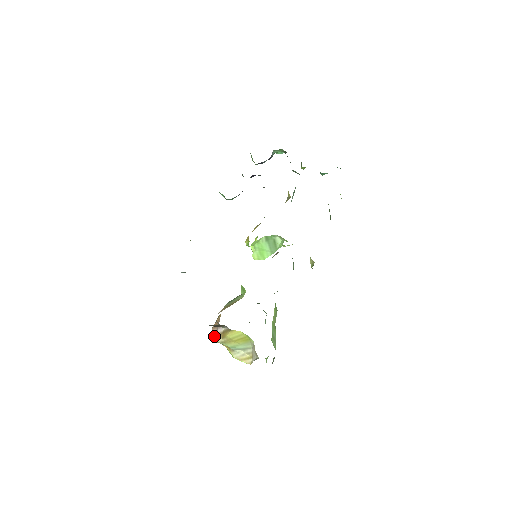
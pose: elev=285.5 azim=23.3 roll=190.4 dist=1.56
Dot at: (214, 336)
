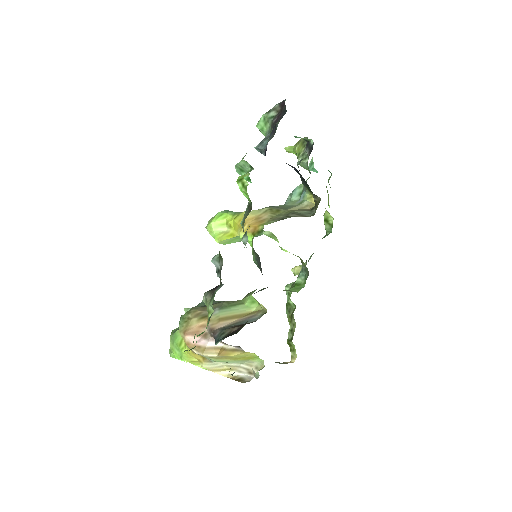
Dot at: (193, 346)
